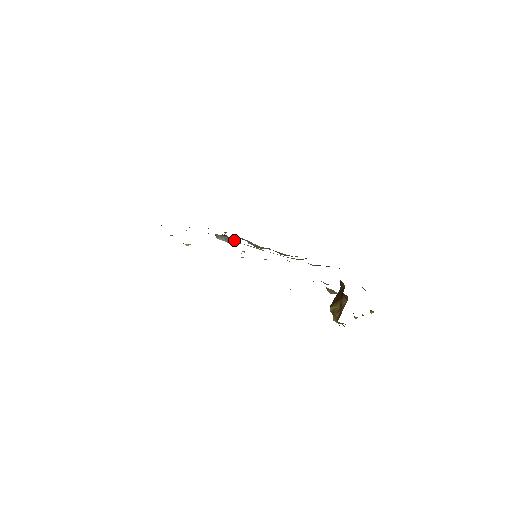
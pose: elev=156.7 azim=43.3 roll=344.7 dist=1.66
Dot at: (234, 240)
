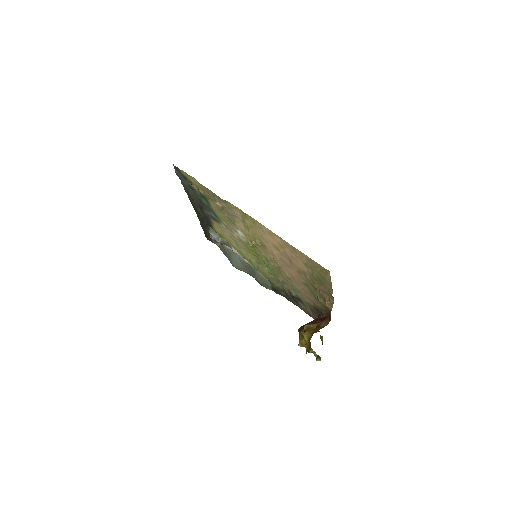
Dot at: (221, 245)
